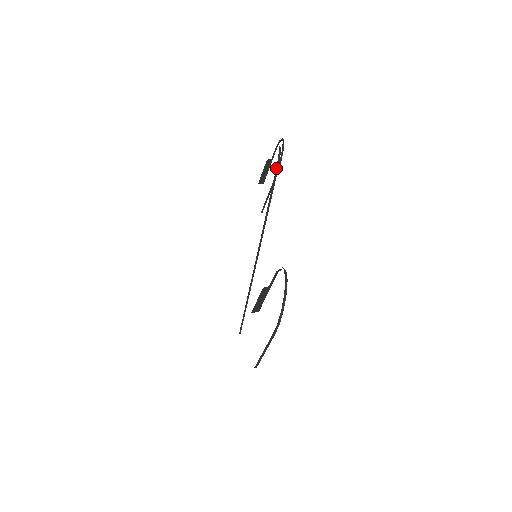
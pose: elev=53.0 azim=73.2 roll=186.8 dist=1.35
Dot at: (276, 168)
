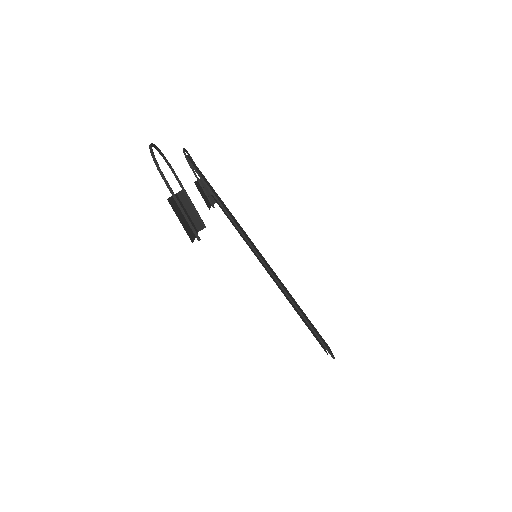
Dot at: occluded
